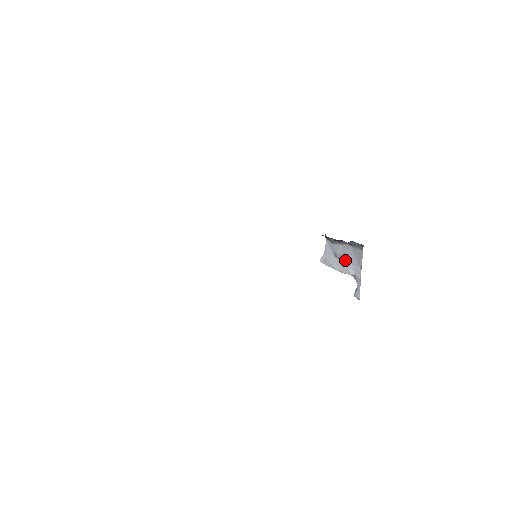
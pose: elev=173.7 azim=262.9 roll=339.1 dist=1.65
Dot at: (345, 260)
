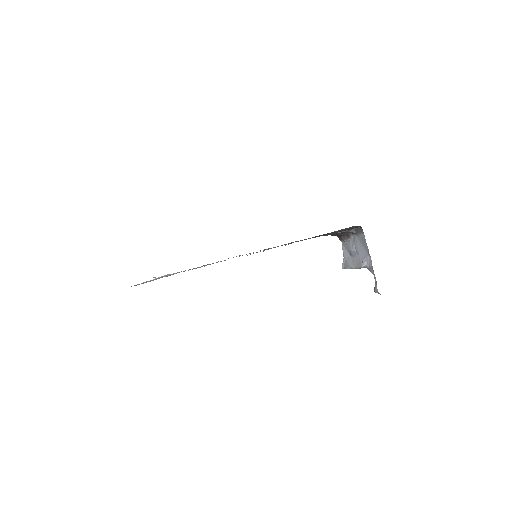
Dot at: (357, 254)
